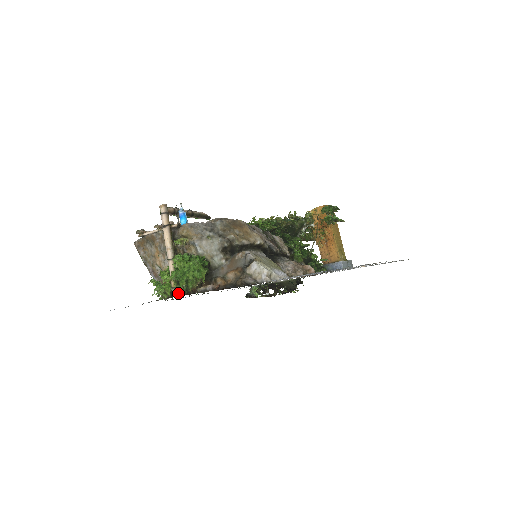
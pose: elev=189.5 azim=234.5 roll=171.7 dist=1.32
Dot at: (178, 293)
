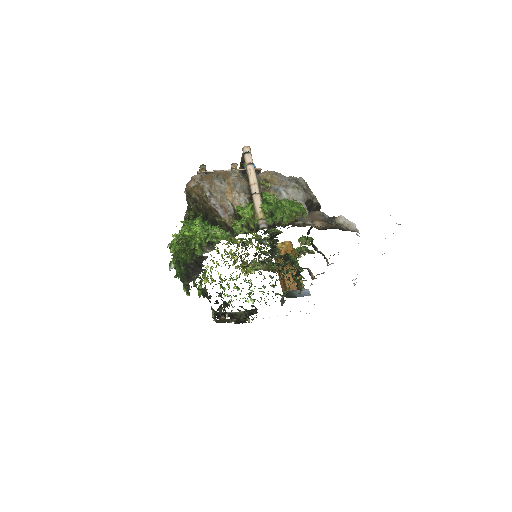
Dot at: (277, 221)
